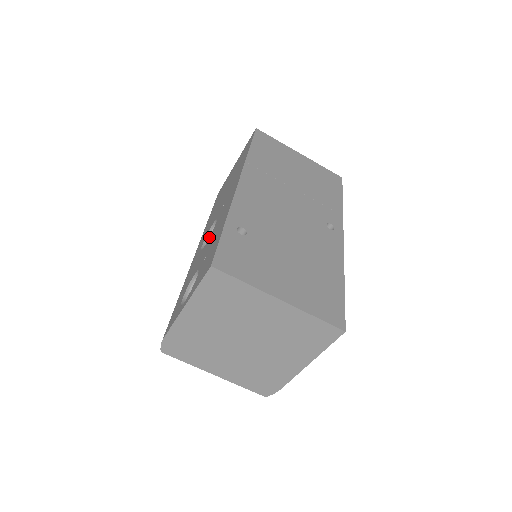
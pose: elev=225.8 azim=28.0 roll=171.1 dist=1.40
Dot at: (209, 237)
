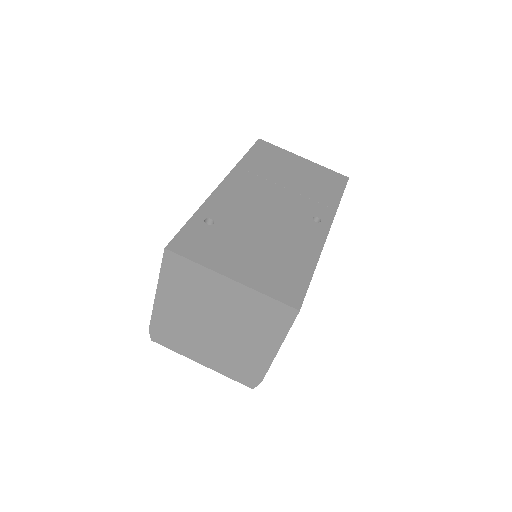
Dot at: occluded
